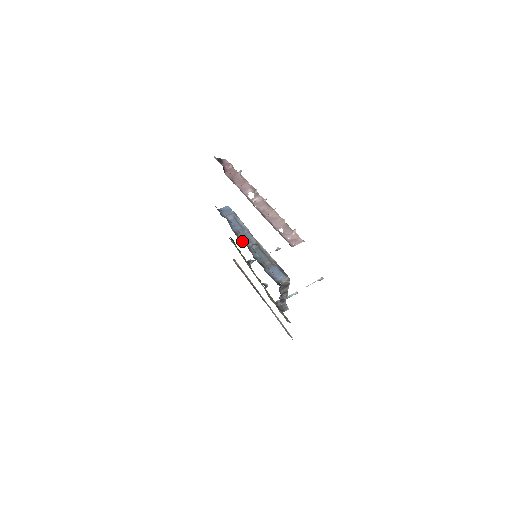
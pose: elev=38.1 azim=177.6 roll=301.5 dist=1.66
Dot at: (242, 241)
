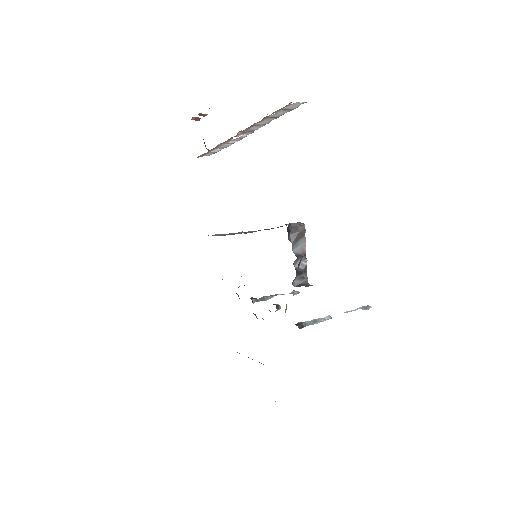
Dot at: occluded
